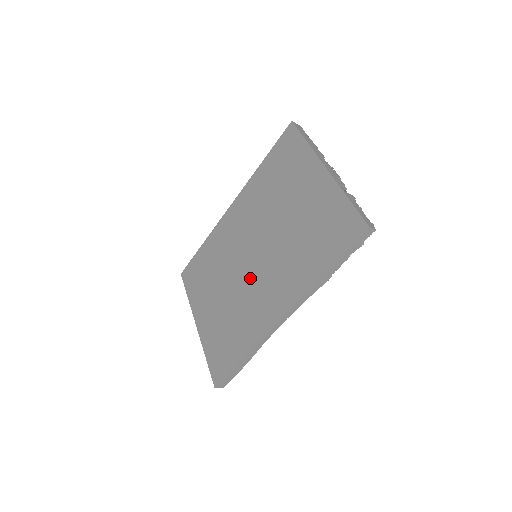
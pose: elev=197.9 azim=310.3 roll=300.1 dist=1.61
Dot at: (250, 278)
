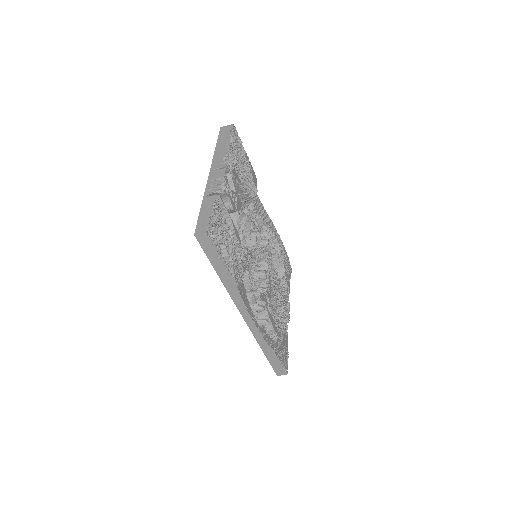
Dot at: occluded
